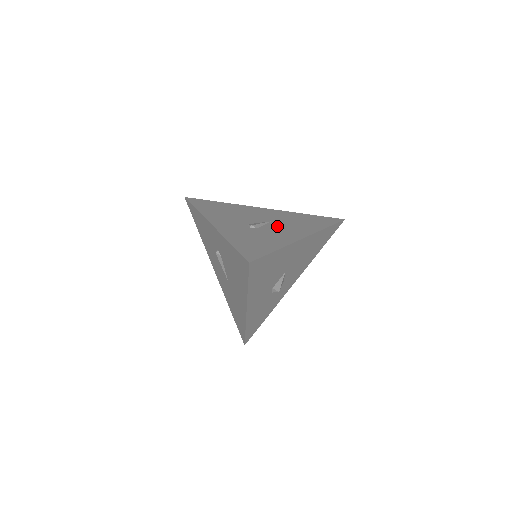
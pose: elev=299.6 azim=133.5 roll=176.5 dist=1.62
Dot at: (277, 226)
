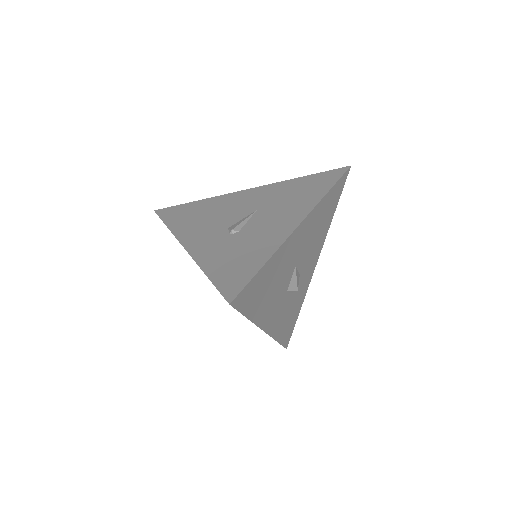
Dot at: (264, 216)
